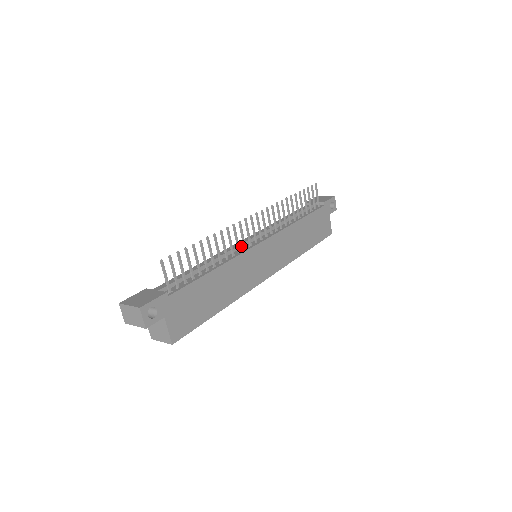
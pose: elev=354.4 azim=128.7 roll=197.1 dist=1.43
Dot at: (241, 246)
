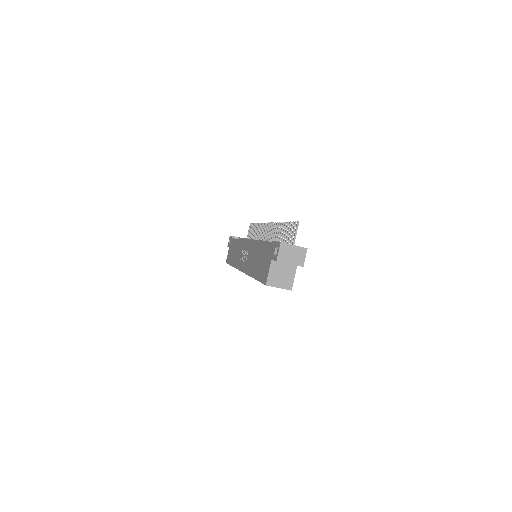
Dot at: occluded
